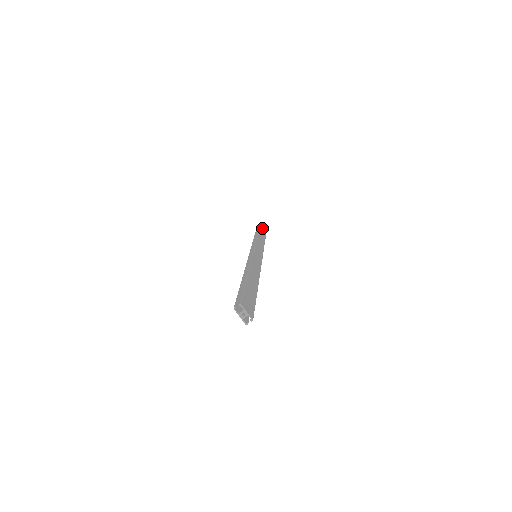
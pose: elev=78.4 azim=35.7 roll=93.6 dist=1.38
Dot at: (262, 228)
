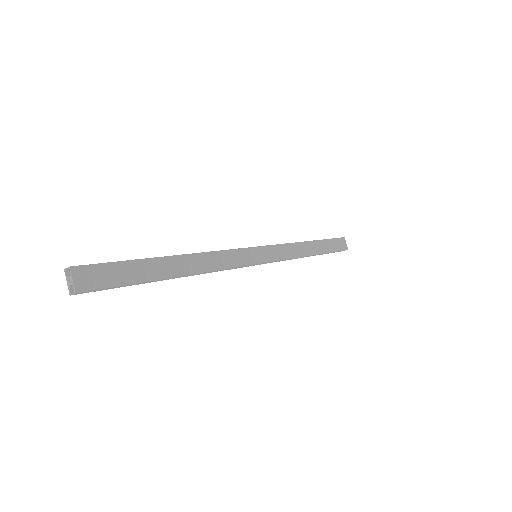
Dot at: (336, 242)
